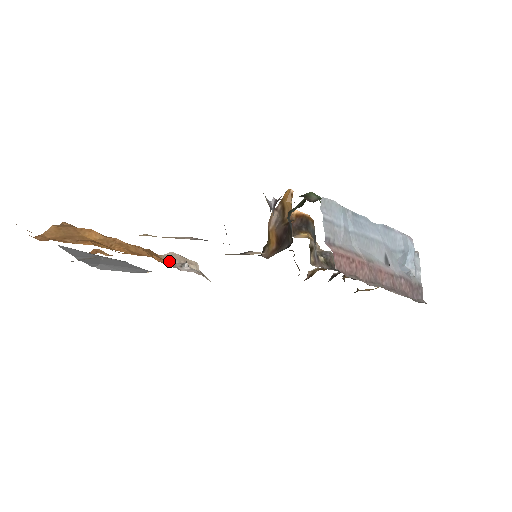
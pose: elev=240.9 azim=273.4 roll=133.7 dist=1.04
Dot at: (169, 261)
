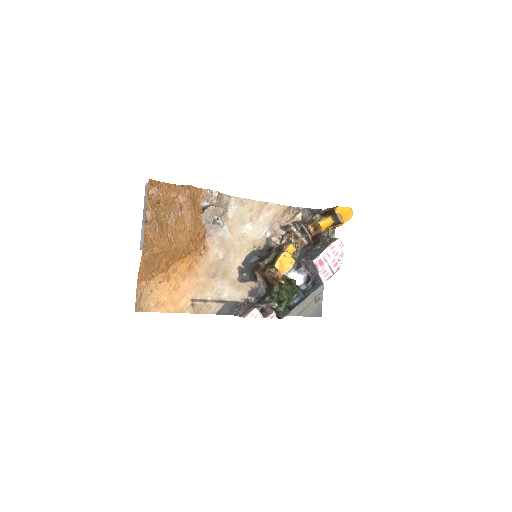
Dot at: (206, 222)
